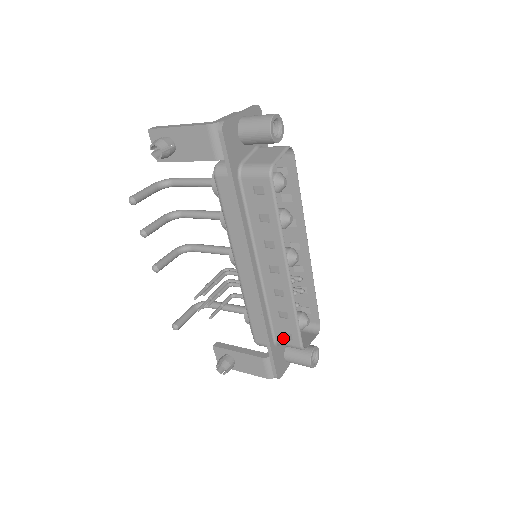
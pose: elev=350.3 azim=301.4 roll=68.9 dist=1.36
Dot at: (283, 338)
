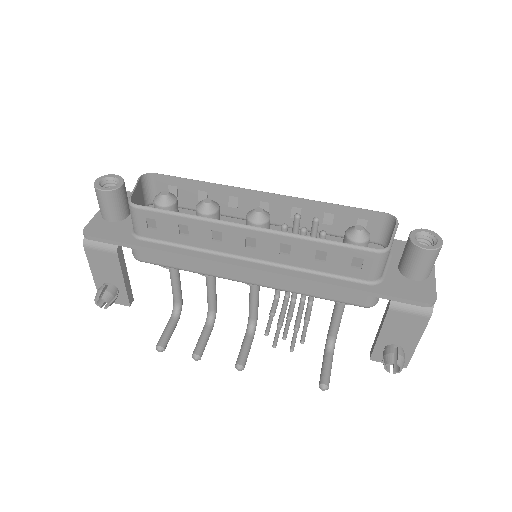
Dot at: (361, 270)
